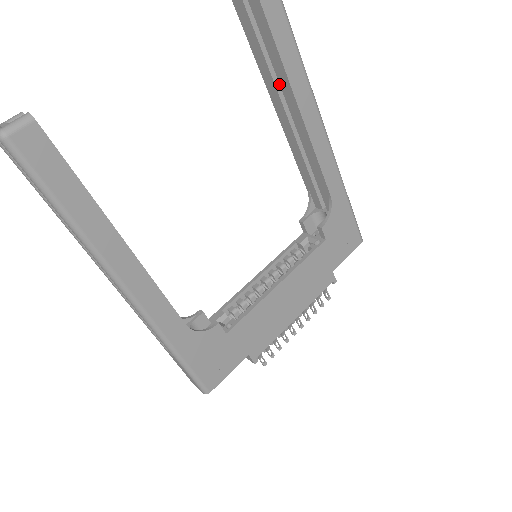
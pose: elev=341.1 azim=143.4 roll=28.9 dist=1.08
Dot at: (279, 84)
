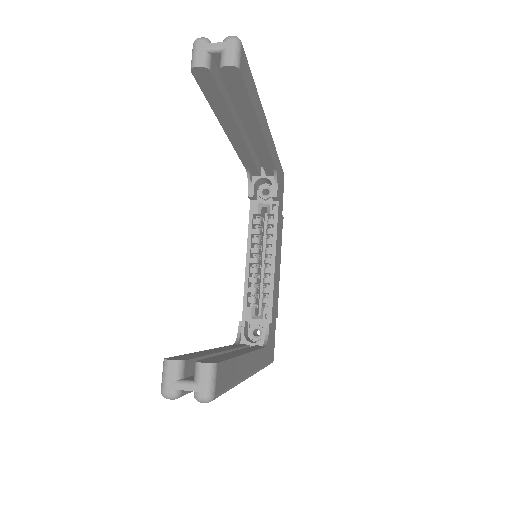
Dot at: (235, 117)
